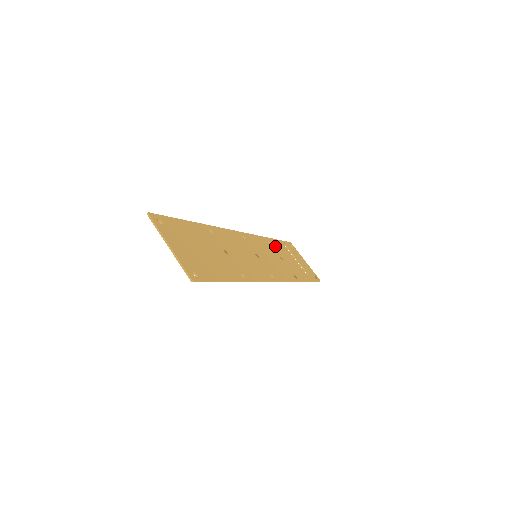
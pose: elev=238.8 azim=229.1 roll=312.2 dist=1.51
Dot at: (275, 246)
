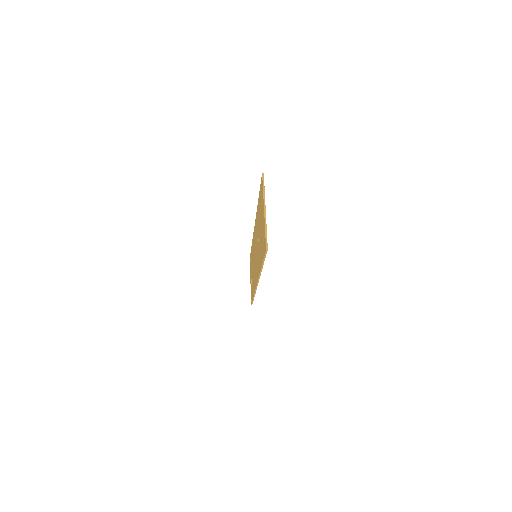
Dot at: occluded
